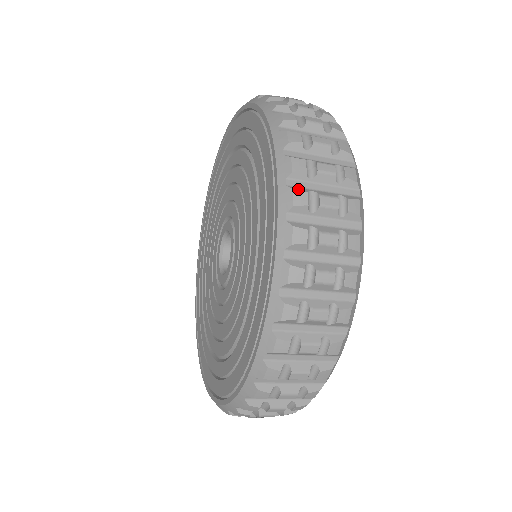
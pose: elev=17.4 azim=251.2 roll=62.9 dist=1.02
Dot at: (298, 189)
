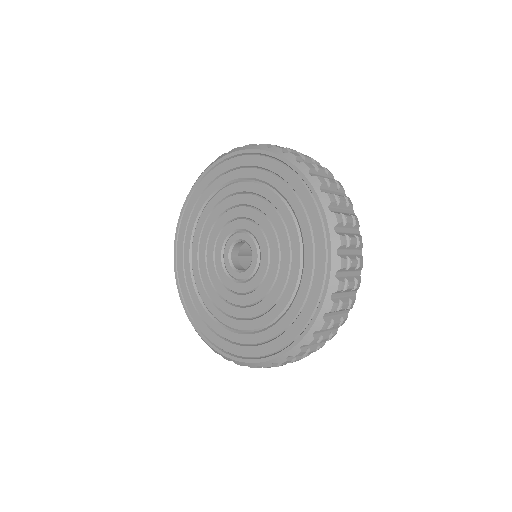
Dot at: (305, 163)
